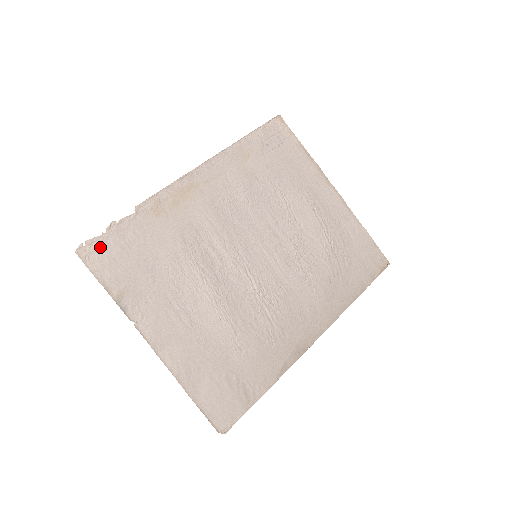
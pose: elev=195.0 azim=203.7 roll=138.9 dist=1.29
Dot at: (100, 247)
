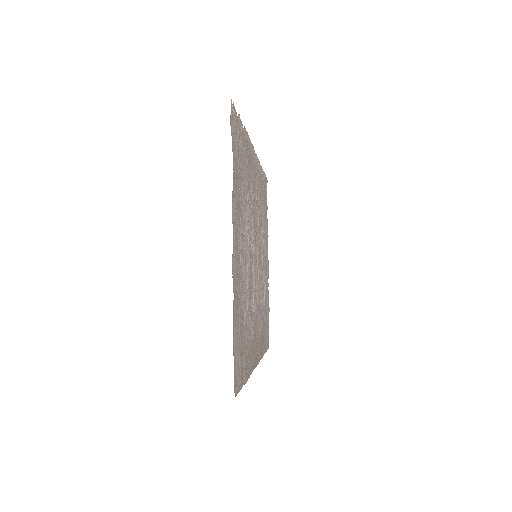
Dot at: (235, 120)
